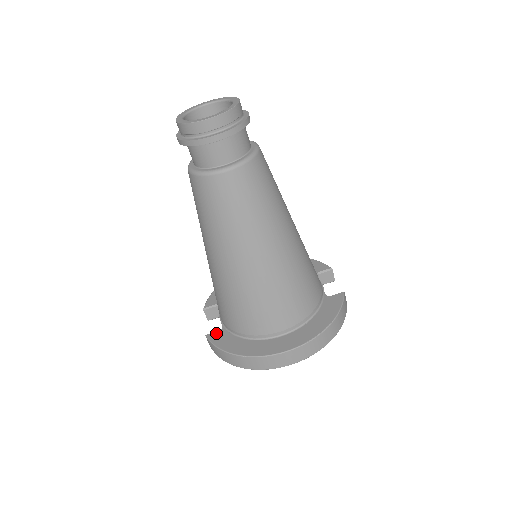
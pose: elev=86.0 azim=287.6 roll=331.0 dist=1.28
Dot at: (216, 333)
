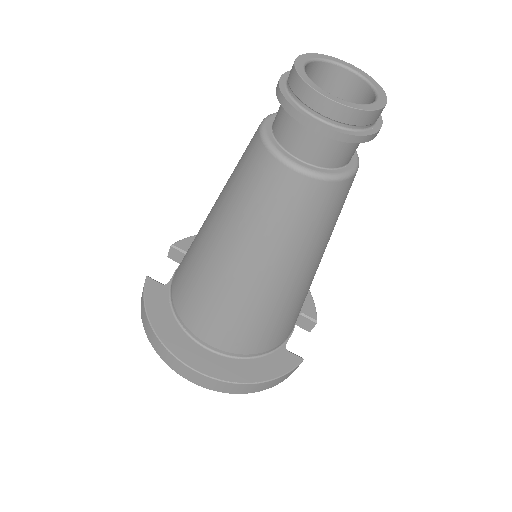
Dot at: (157, 284)
